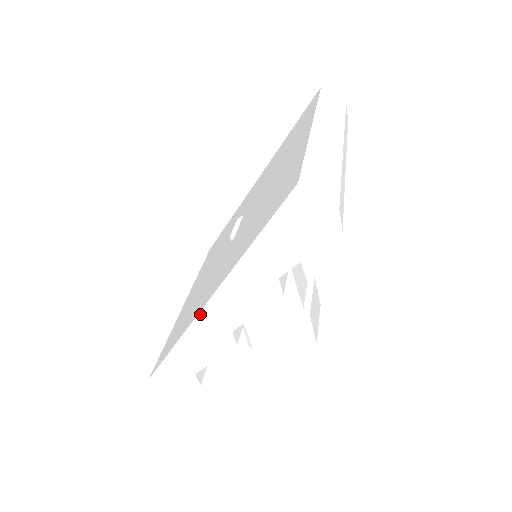
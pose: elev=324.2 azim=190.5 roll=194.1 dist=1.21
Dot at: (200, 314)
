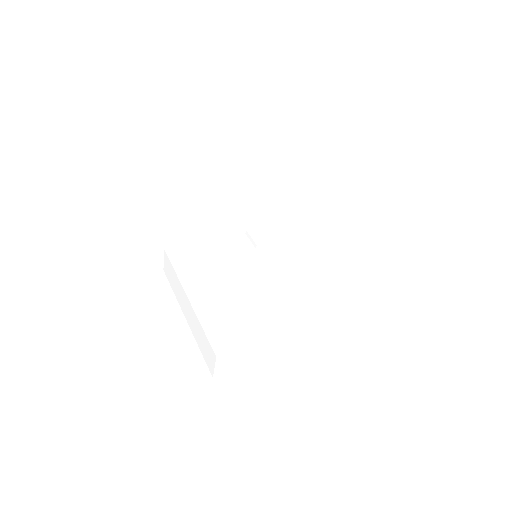
Dot at: (283, 301)
